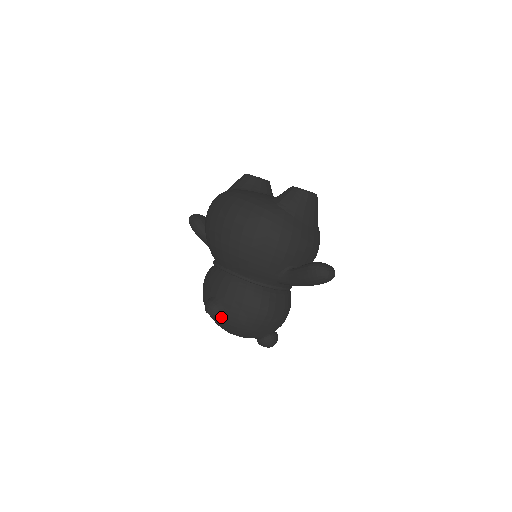
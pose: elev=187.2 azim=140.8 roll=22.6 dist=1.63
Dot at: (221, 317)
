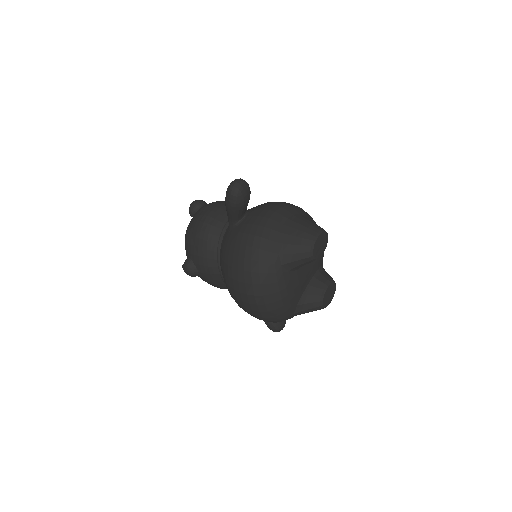
Dot at: occluded
